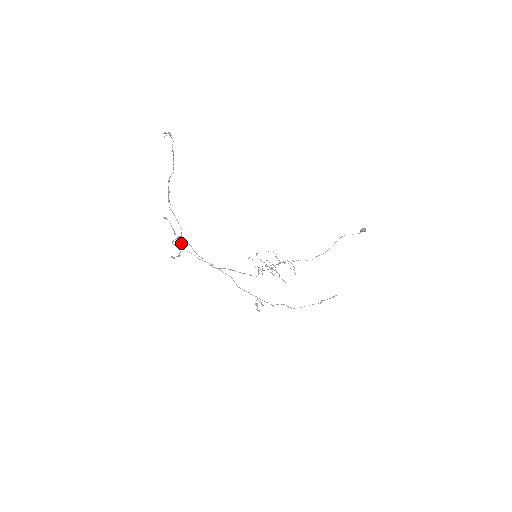
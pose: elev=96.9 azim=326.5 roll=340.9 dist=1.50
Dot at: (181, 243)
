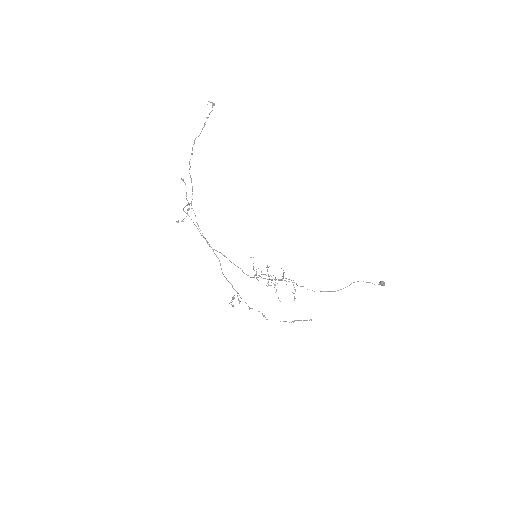
Dot at: (188, 210)
